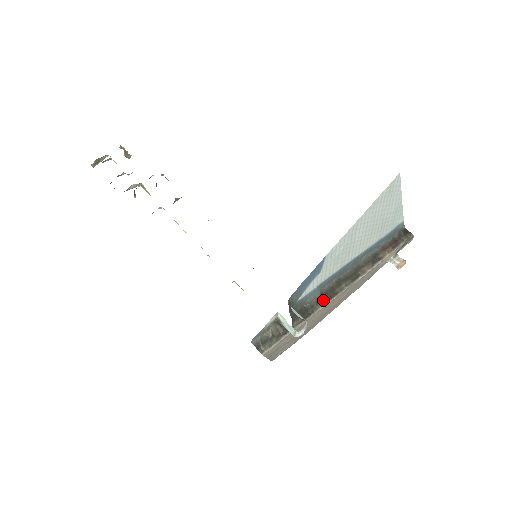
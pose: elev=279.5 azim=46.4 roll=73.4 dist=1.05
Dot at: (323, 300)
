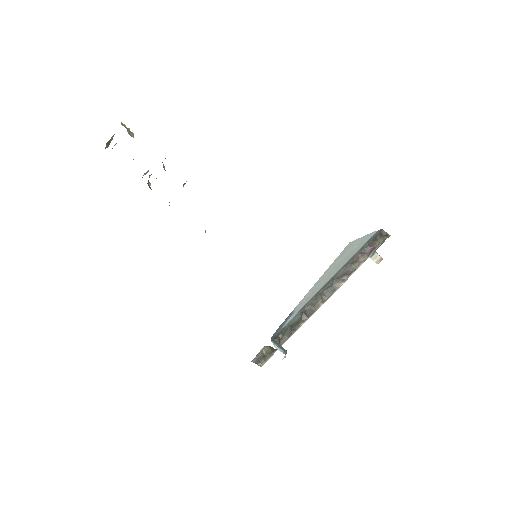
Dot at: (303, 319)
